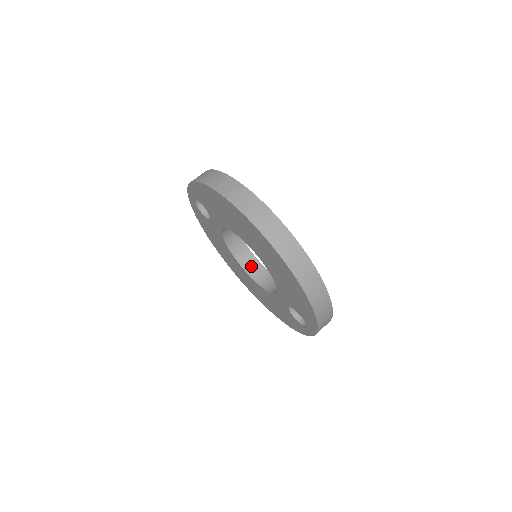
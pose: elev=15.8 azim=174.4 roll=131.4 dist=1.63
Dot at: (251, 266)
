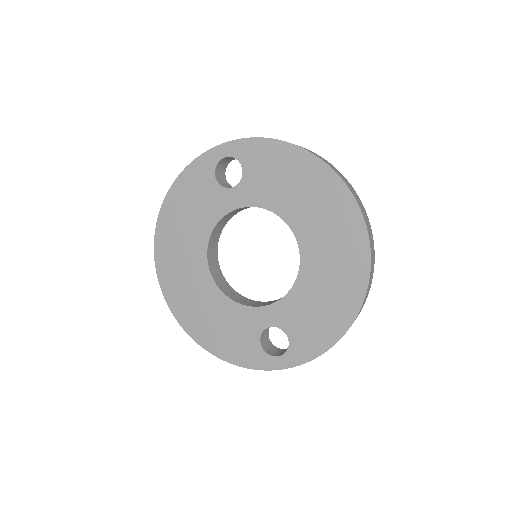
Dot at: (214, 266)
